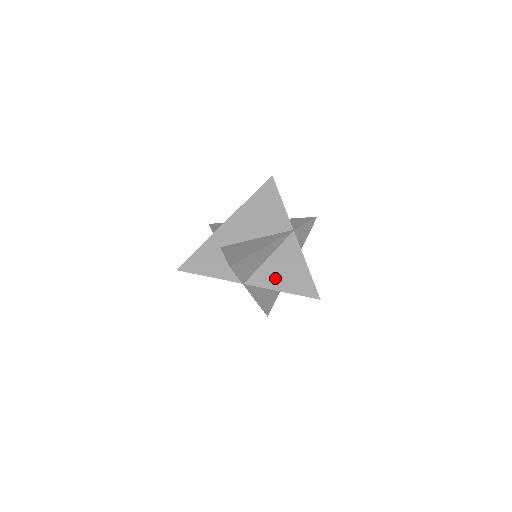
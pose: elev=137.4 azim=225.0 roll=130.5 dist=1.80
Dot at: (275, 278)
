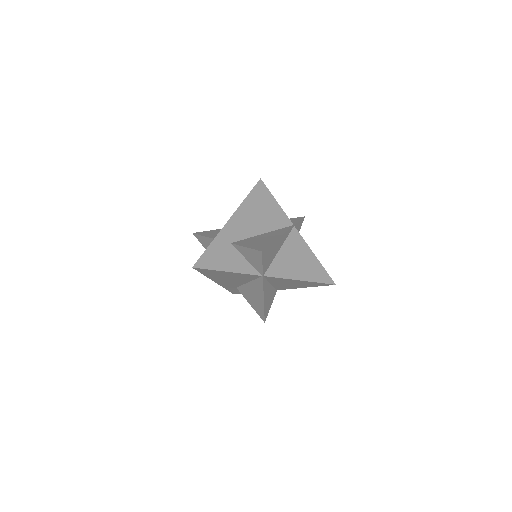
Dot at: (291, 268)
